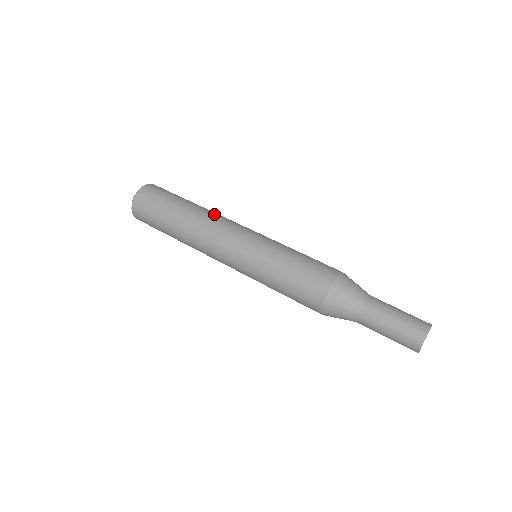
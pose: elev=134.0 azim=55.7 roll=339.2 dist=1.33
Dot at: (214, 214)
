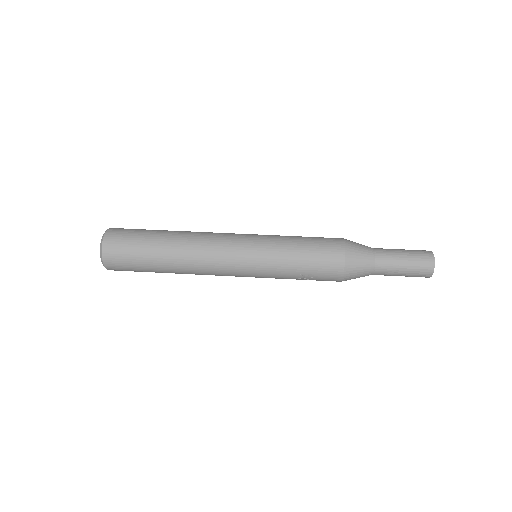
Dot at: occluded
